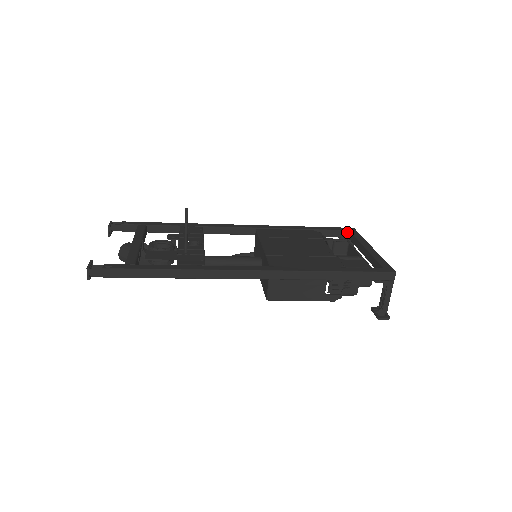
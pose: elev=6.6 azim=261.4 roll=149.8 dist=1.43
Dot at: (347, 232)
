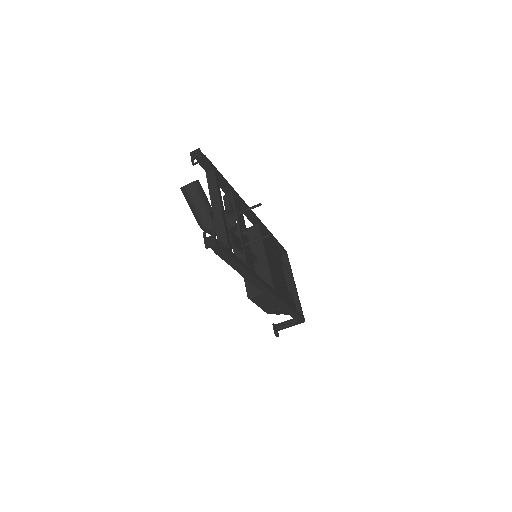
Dot at: (284, 254)
